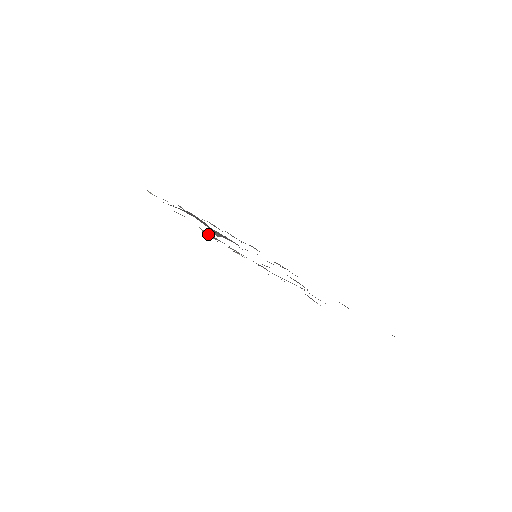
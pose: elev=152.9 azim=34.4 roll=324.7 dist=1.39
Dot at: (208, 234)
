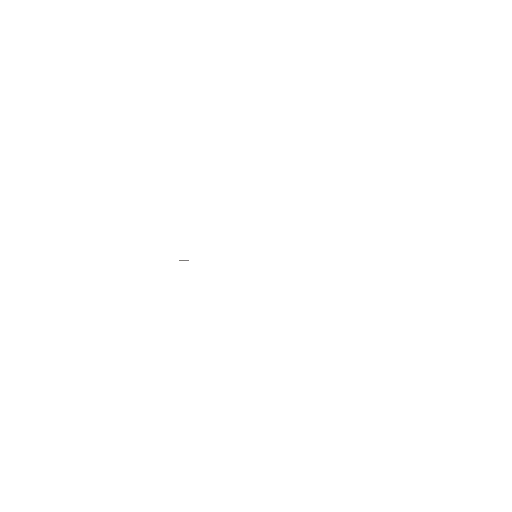
Dot at: occluded
